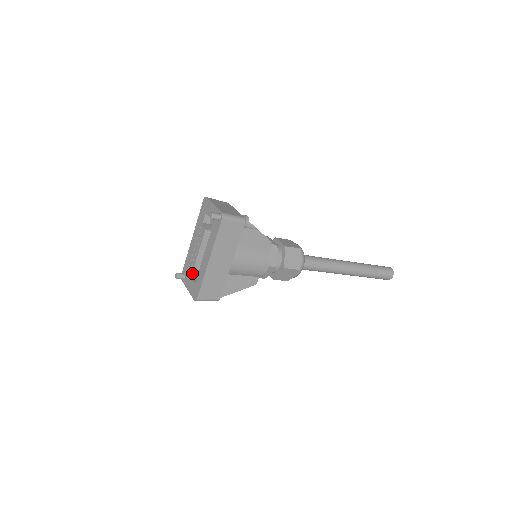
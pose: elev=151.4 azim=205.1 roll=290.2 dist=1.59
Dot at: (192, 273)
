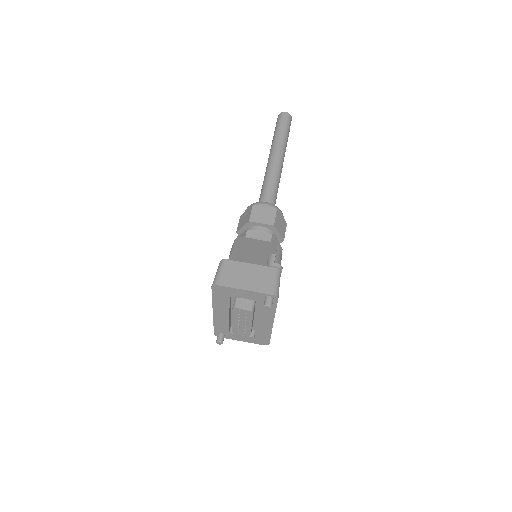
Dot at: (230, 328)
